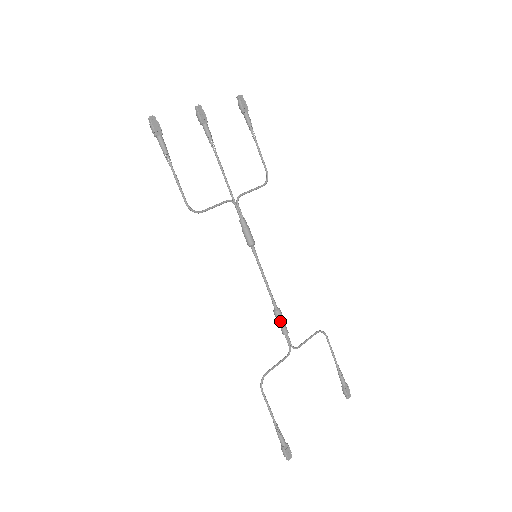
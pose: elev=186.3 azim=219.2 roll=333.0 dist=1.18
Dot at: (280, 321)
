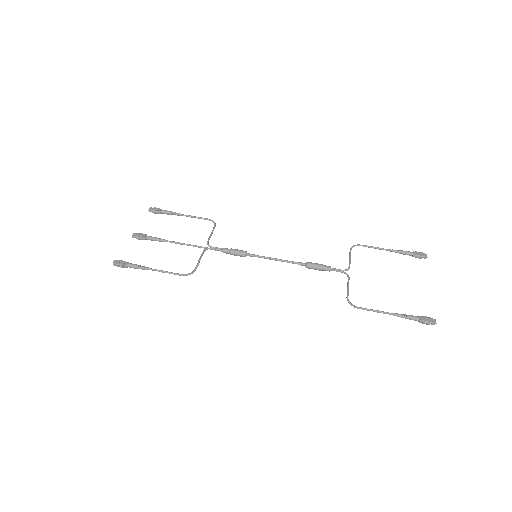
Dot at: (316, 267)
